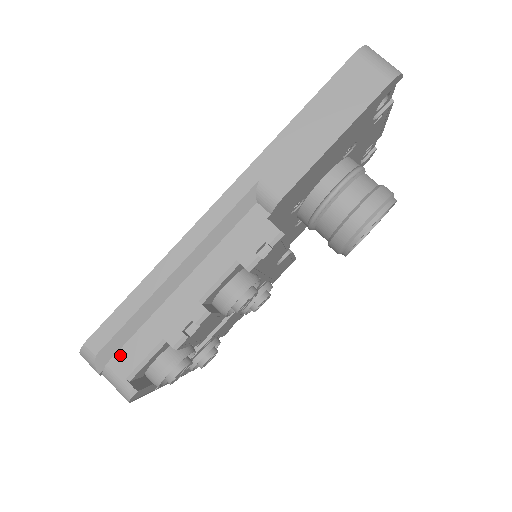
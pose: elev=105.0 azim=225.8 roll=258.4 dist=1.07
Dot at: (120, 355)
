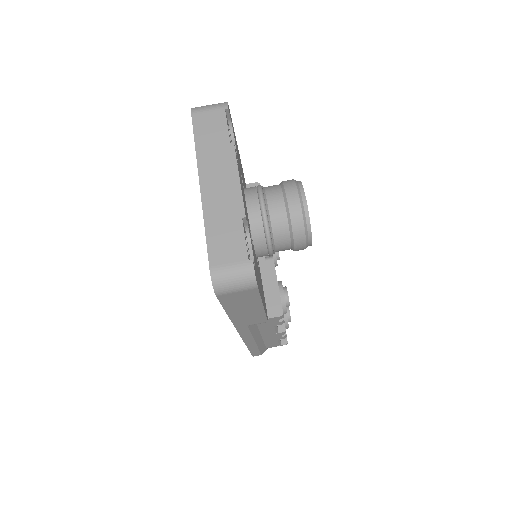
Dot at: (268, 347)
